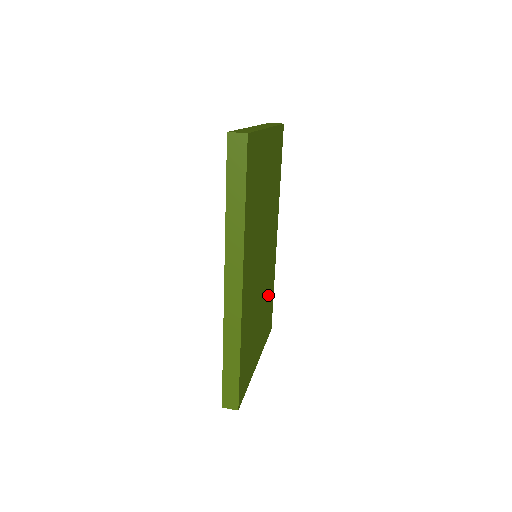
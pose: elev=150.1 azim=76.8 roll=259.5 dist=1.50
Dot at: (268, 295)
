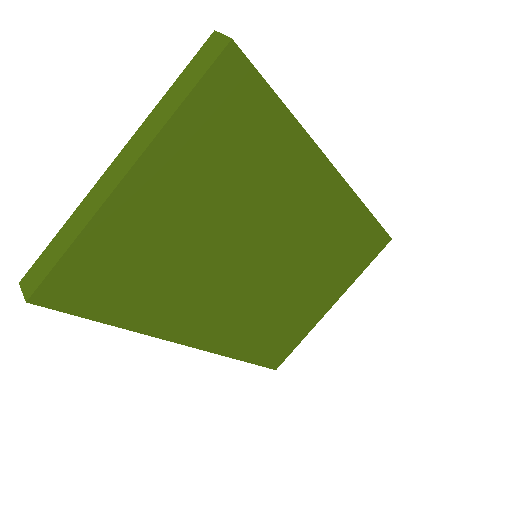
Dot at: (338, 244)
